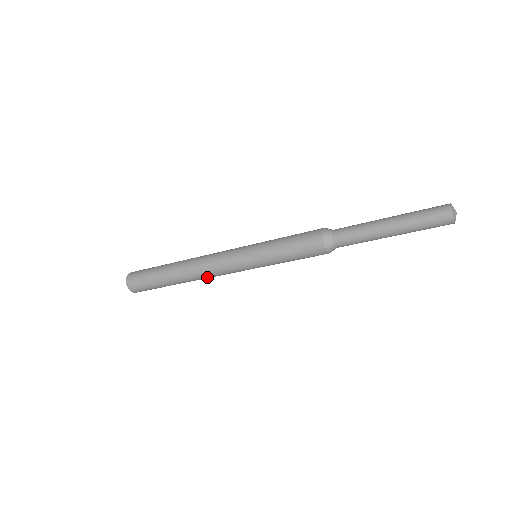
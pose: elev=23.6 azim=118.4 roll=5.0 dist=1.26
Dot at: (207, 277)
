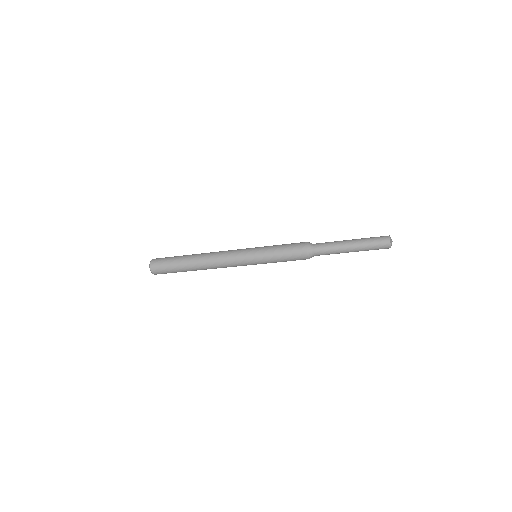
Dot at: (217, 267)
